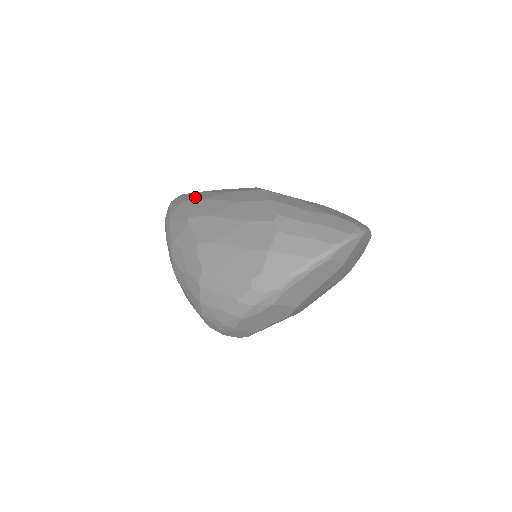
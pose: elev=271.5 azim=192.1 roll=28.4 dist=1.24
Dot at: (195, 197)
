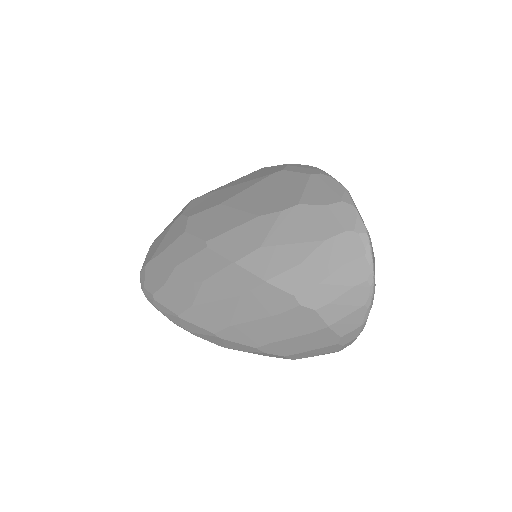
Dot at: (180, 304)
